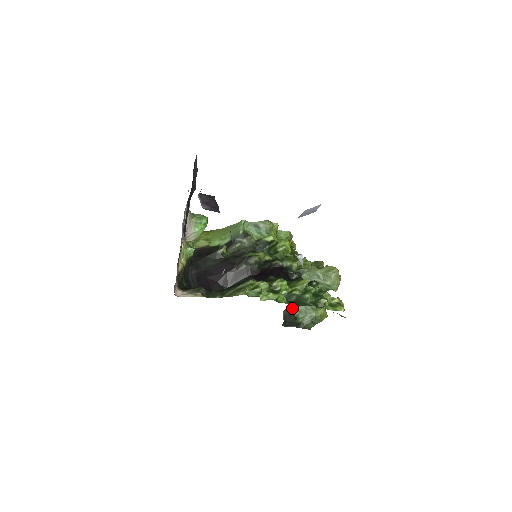
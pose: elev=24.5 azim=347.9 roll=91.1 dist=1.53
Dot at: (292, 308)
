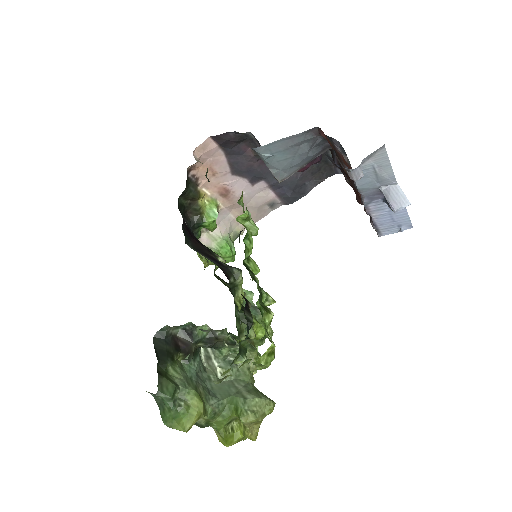
Dot at: (188, 348)
